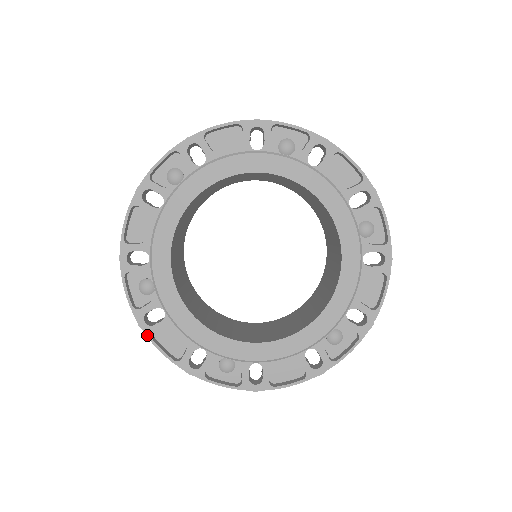
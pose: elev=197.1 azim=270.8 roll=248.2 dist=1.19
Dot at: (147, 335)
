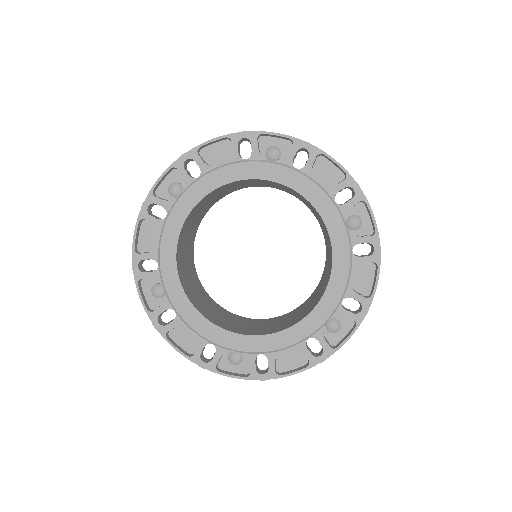
Dot at: (162, 334)
